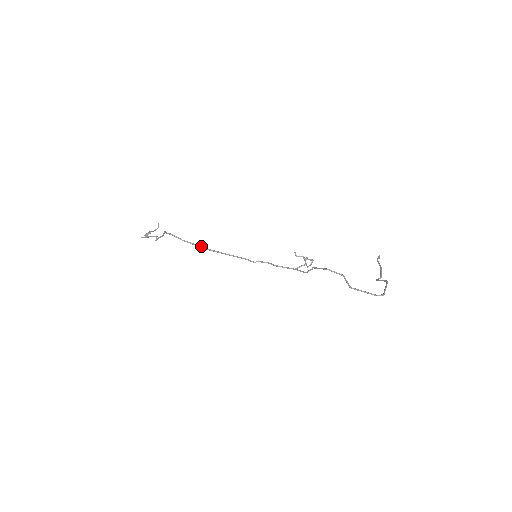
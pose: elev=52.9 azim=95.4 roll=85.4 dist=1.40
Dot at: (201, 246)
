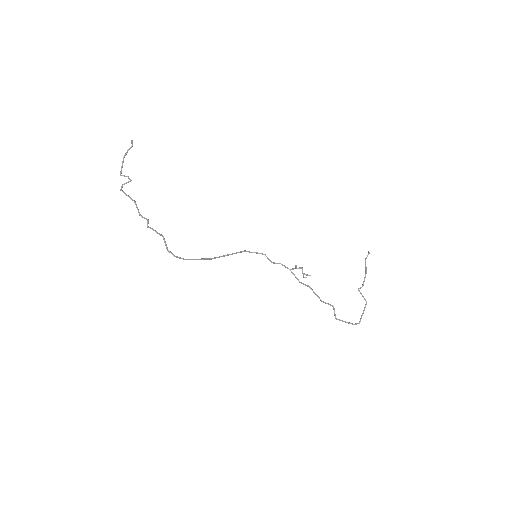
Dot at: (204, 259)
